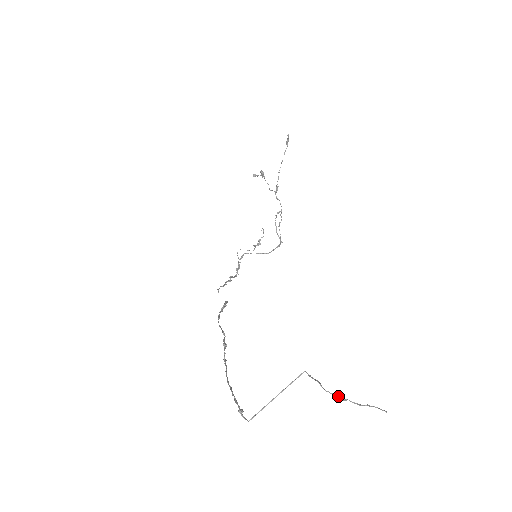
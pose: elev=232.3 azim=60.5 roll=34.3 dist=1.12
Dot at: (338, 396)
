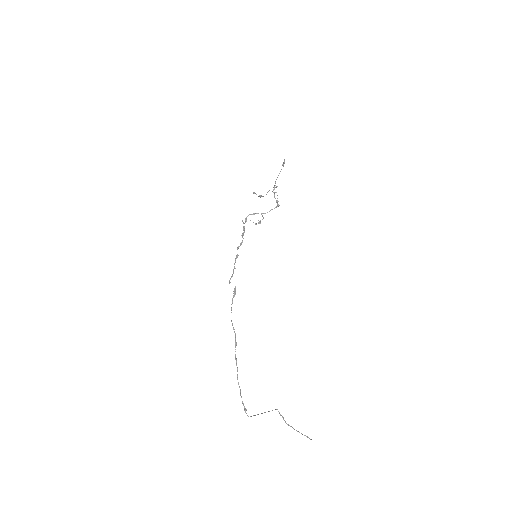
Dot at: (292, 427)
